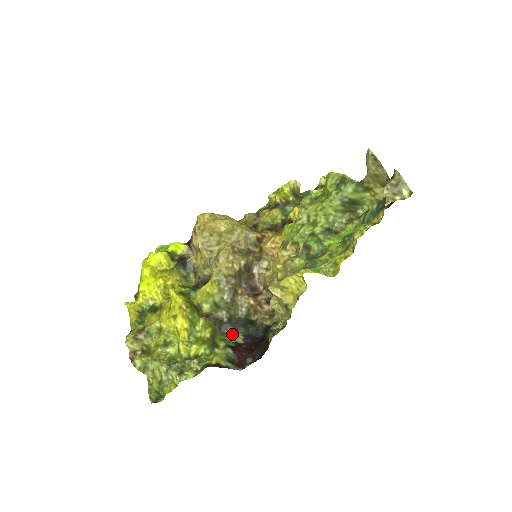
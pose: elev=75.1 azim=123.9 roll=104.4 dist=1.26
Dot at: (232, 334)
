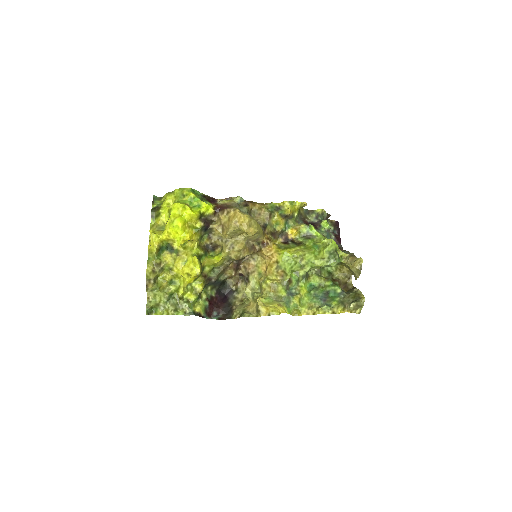
Dot at: (211, 289)
